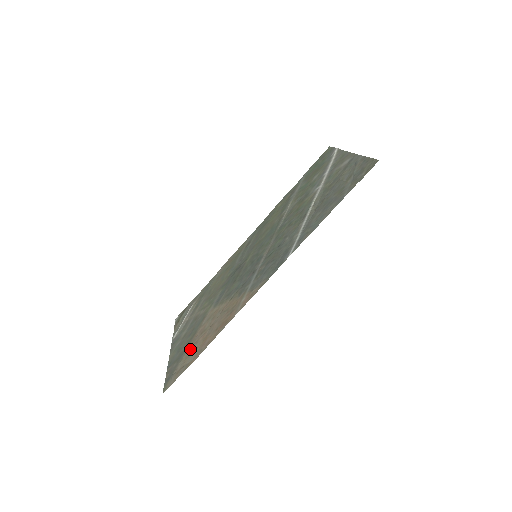
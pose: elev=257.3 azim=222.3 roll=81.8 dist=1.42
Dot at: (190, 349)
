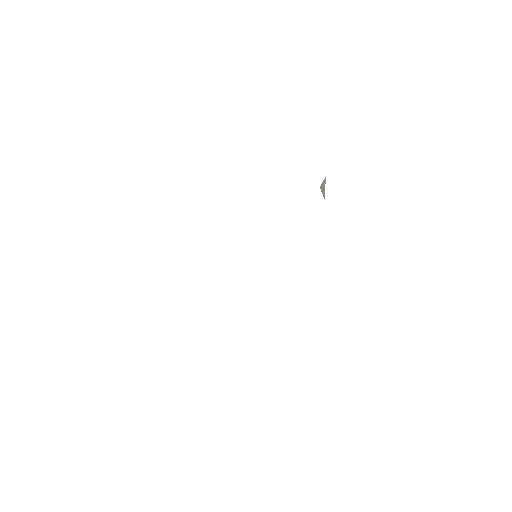
Dot at: occluded
